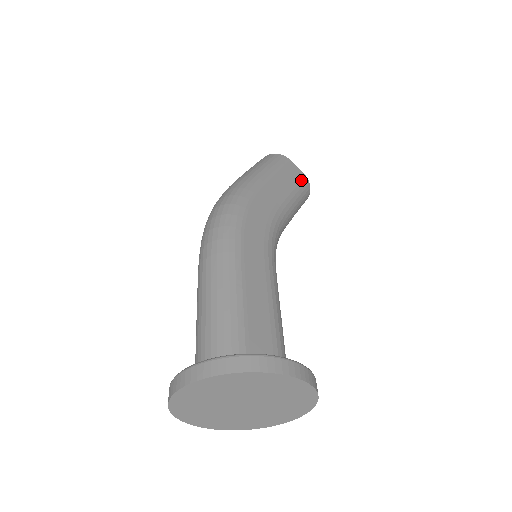
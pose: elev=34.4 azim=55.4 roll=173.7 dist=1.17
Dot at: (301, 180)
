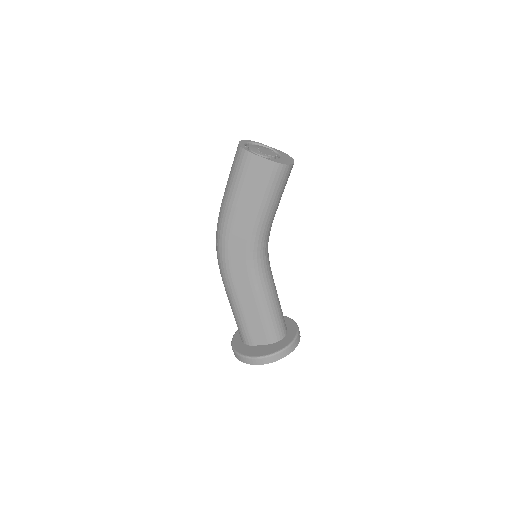
Dot at: (270, 174)
